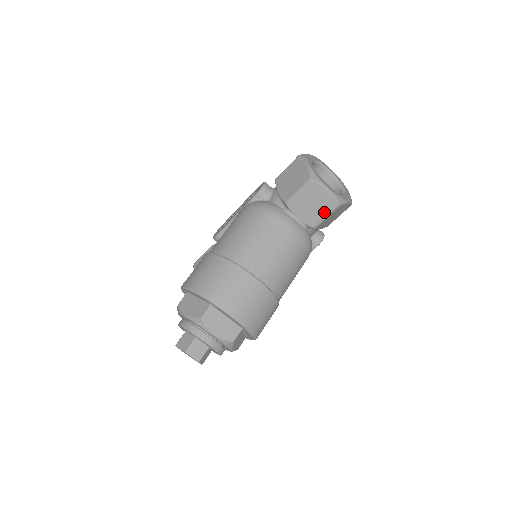
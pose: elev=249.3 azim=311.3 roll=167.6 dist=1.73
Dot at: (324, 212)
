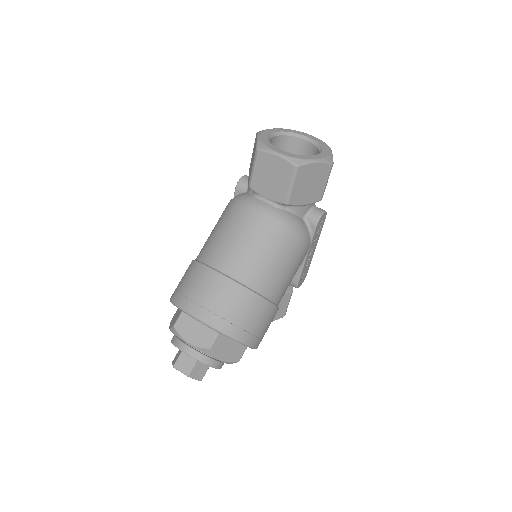
Dot at: (286, 181)
